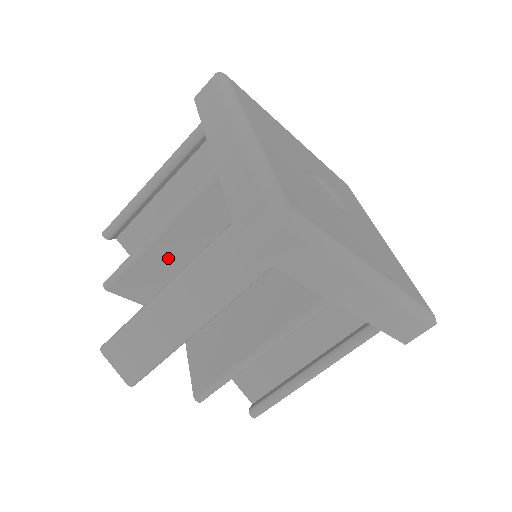
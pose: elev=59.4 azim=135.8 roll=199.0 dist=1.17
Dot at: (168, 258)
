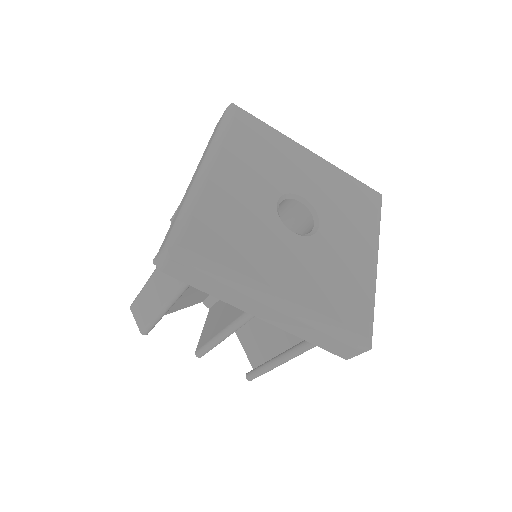
Dot at: occluded
